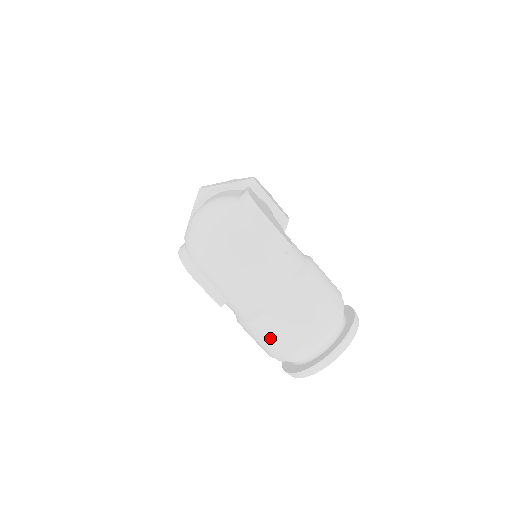
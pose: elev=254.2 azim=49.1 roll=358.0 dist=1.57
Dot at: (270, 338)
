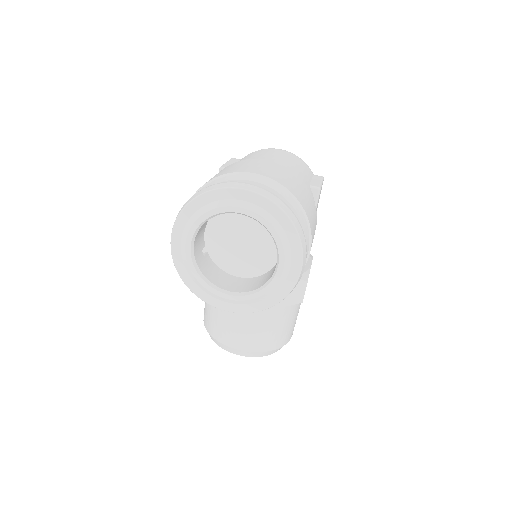
Dot at: (228, 169)
